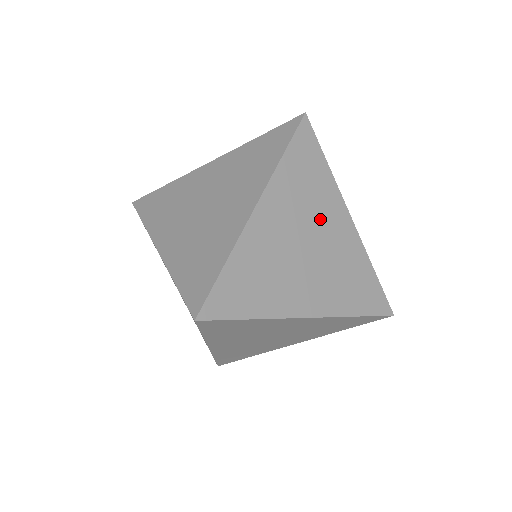
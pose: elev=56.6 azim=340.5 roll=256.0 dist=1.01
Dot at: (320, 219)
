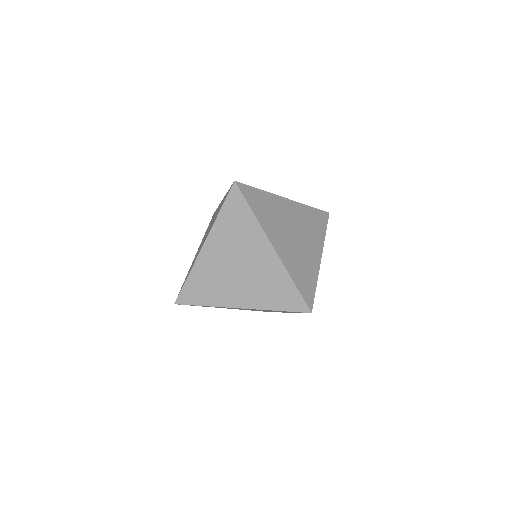
Dot at: (308, 237)
